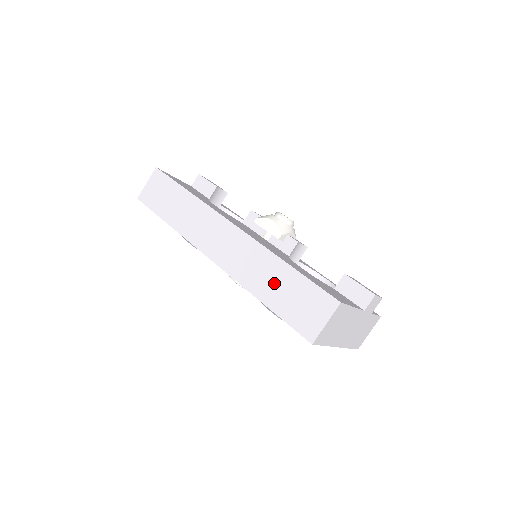
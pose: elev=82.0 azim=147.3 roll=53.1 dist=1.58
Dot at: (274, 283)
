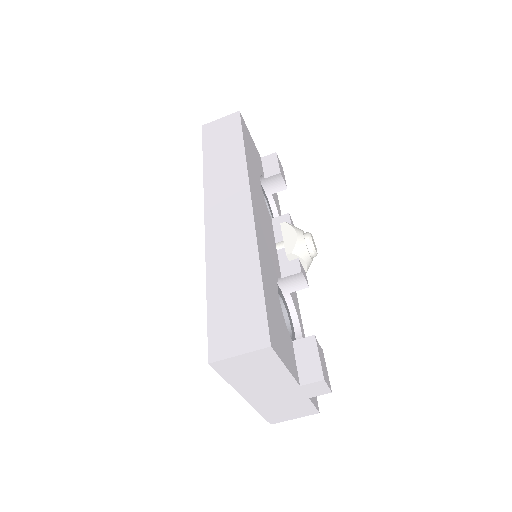
Dot at: (233, 278)
